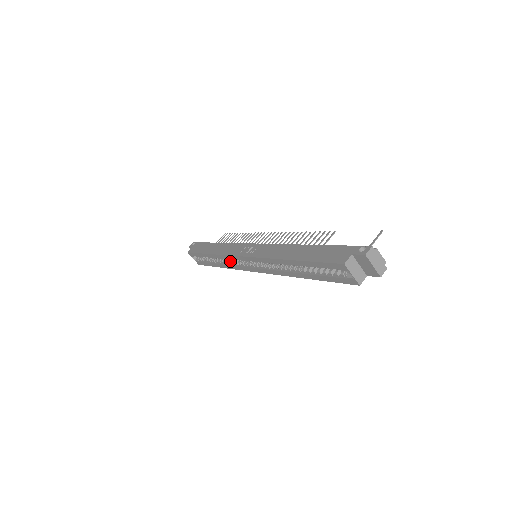
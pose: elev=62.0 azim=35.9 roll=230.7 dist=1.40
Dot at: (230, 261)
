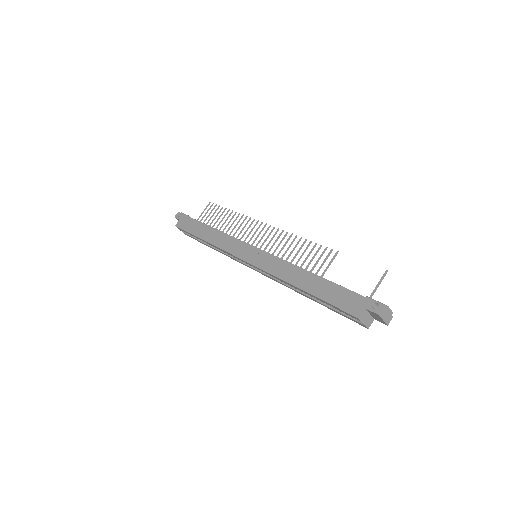
Dot at: occluded
